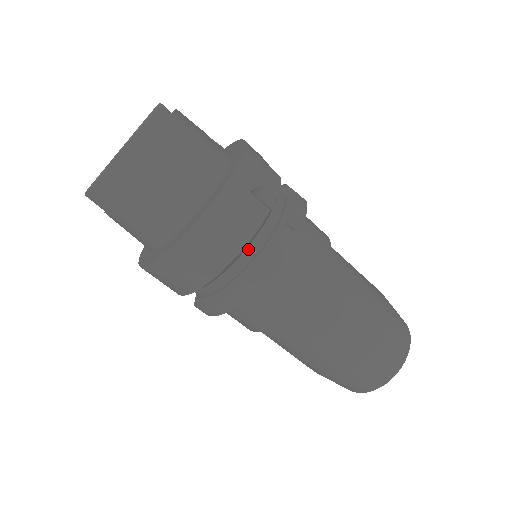
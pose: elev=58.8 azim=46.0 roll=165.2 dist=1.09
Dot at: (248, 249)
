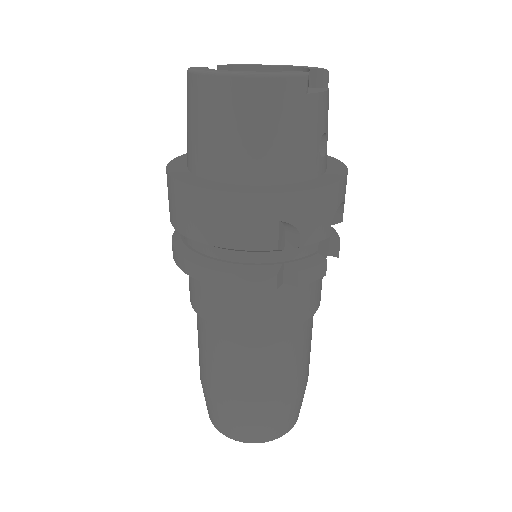
Dot at: (232, 251)
